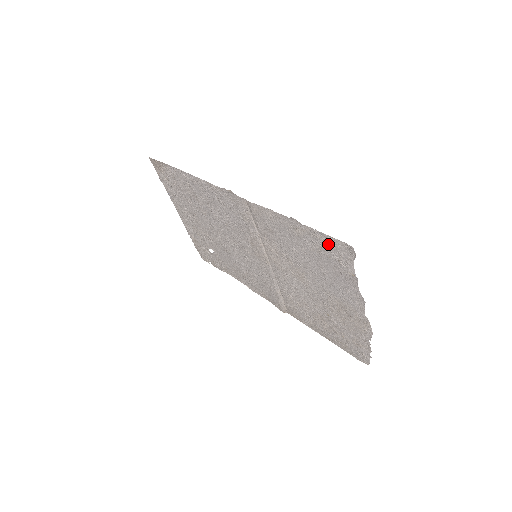
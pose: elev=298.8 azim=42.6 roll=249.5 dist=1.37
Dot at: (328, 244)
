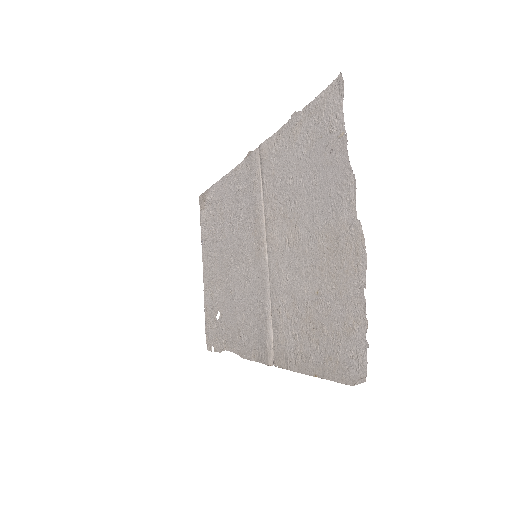
Dot at: (320, 110)
